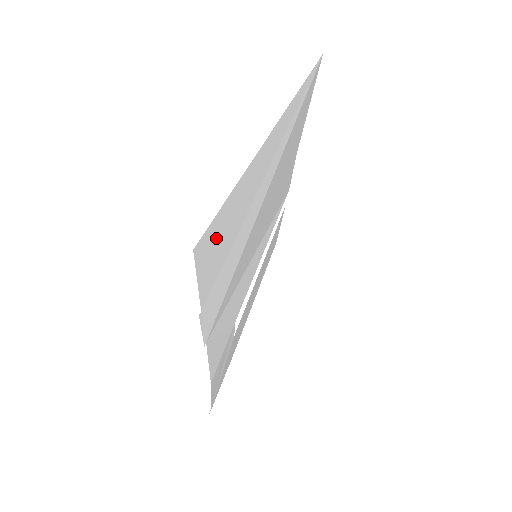
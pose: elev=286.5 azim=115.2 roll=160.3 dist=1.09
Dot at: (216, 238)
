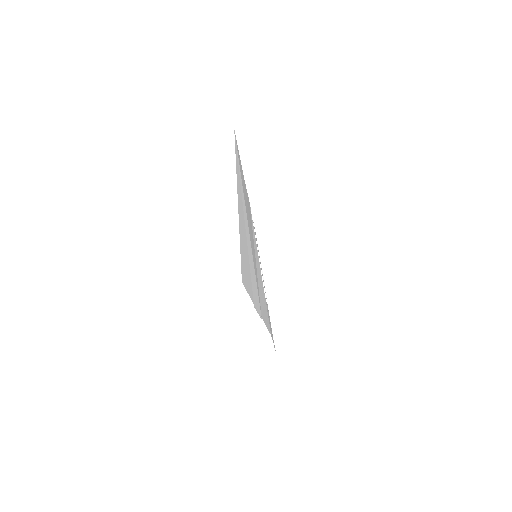
Dot at: (244, 269)
